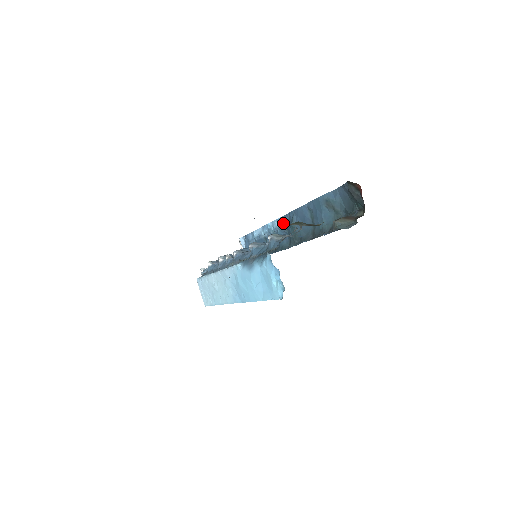
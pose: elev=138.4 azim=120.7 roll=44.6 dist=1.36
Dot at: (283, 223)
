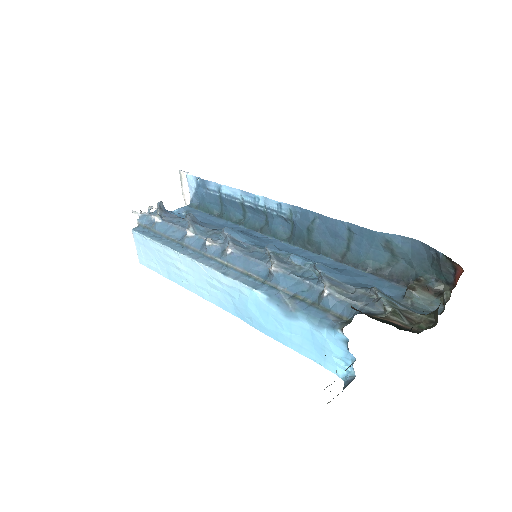
Dot at: (288, 212)
